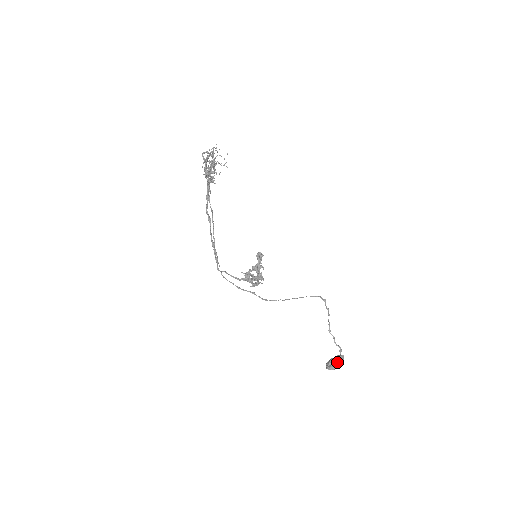
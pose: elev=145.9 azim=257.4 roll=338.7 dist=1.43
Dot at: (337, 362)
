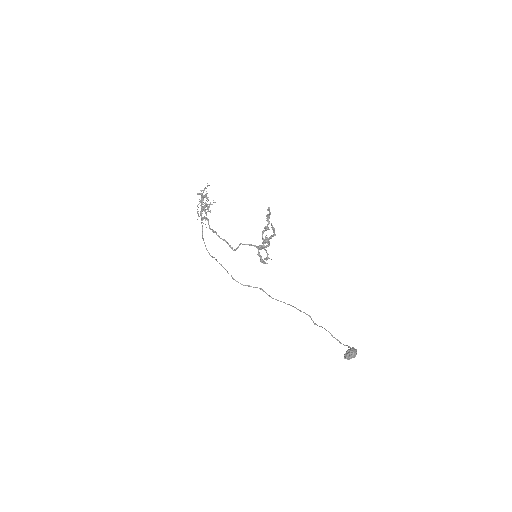
Dot at: (352, 349)
